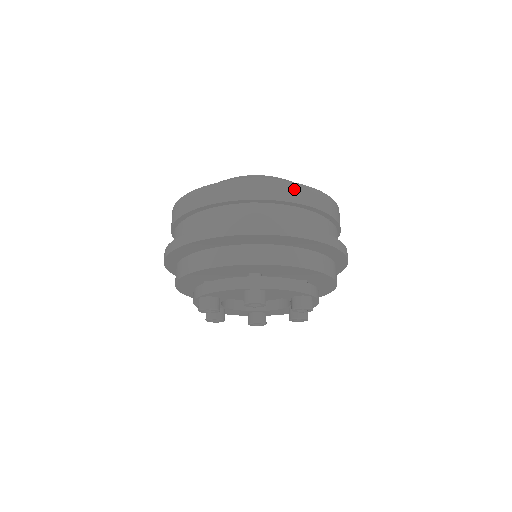
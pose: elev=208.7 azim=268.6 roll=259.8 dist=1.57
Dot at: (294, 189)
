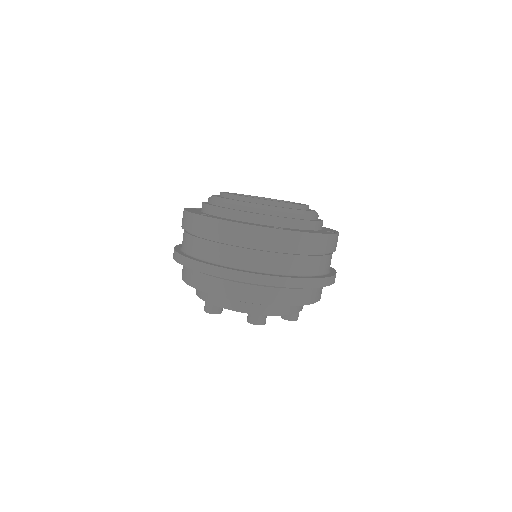
Dot at: (313, 239)
